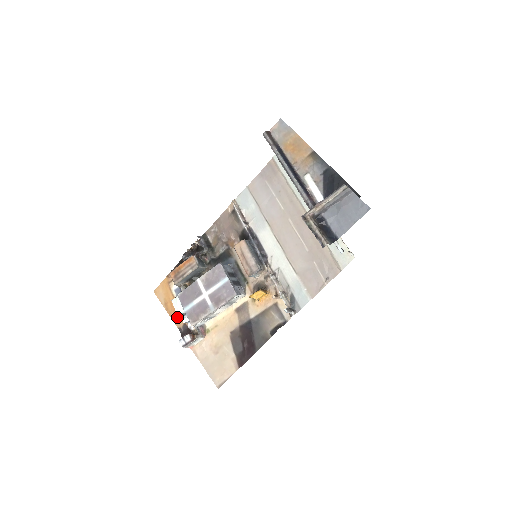
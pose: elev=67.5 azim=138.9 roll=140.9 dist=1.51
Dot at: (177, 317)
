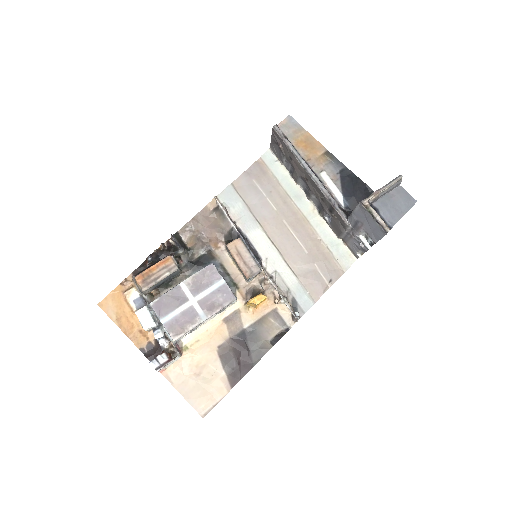
Dot at: (137, 335)
